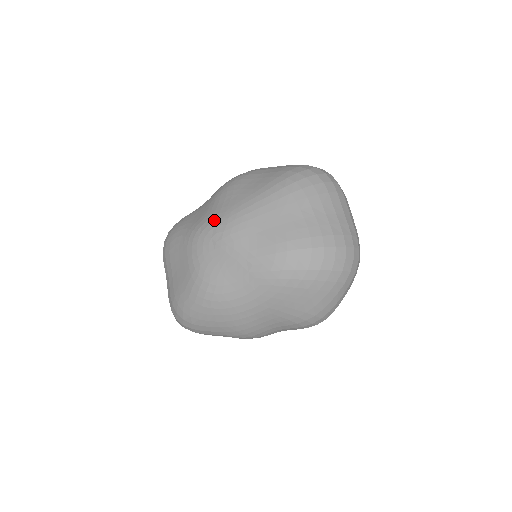
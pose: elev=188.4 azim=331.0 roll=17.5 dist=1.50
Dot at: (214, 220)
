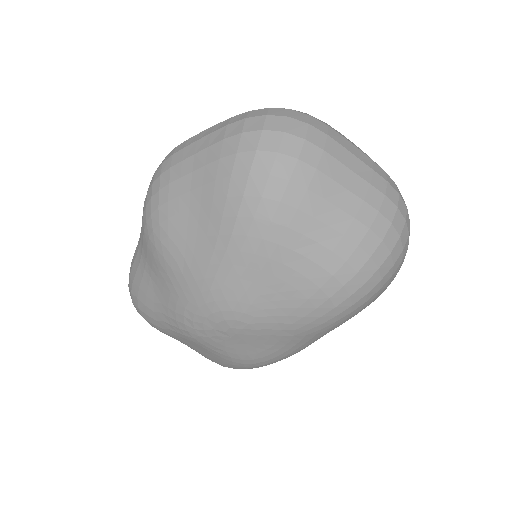
Dot at: (196, 309)
